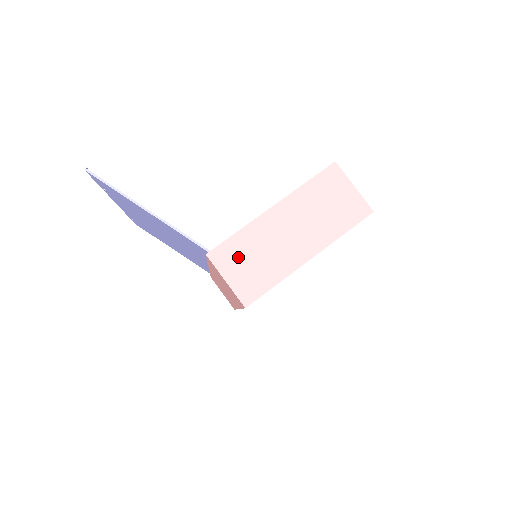
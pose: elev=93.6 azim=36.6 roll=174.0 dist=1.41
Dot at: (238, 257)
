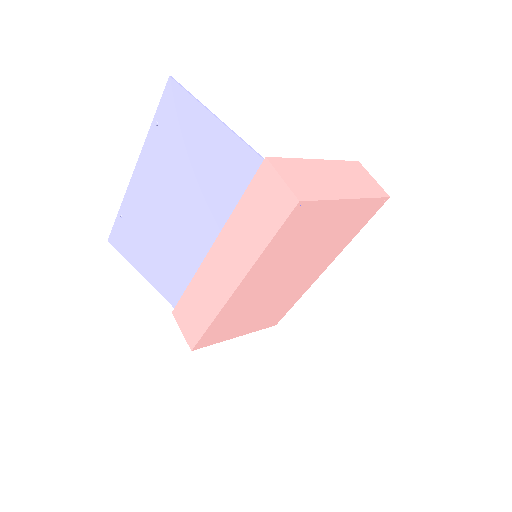
Dot at: (292, 171)
